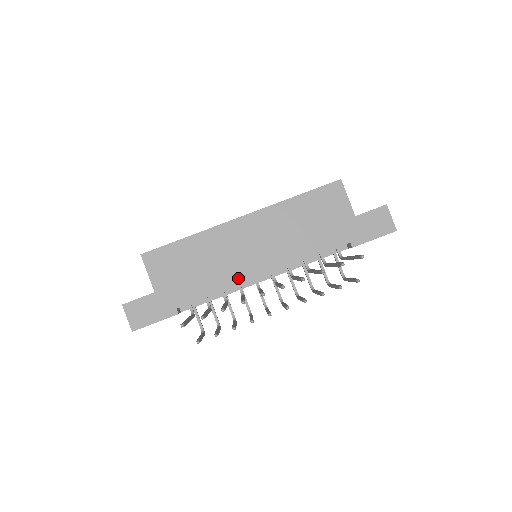
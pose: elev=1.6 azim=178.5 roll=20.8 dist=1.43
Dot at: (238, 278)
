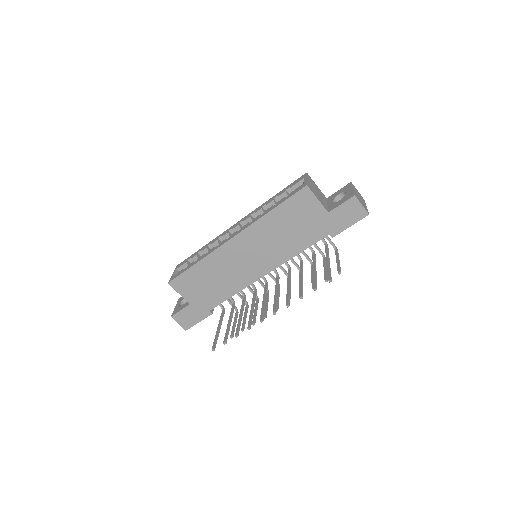
Dot at: (246, 282)
